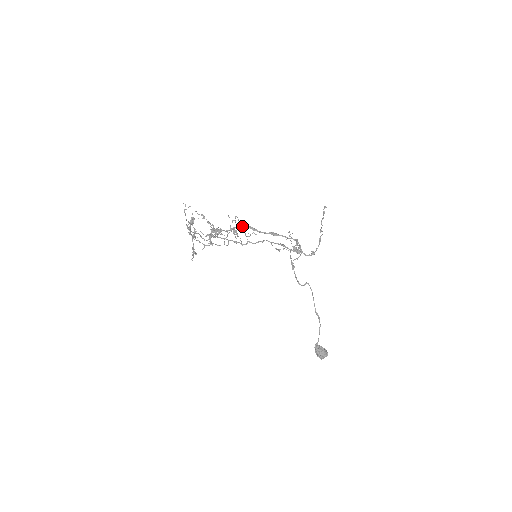
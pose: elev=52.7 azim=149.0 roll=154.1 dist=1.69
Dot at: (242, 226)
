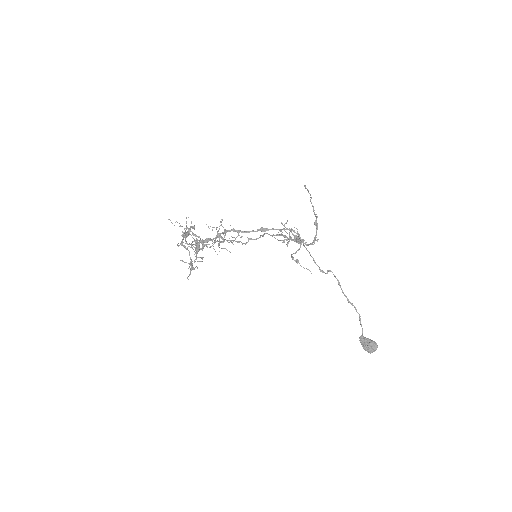
Dot at: (225, 231)
